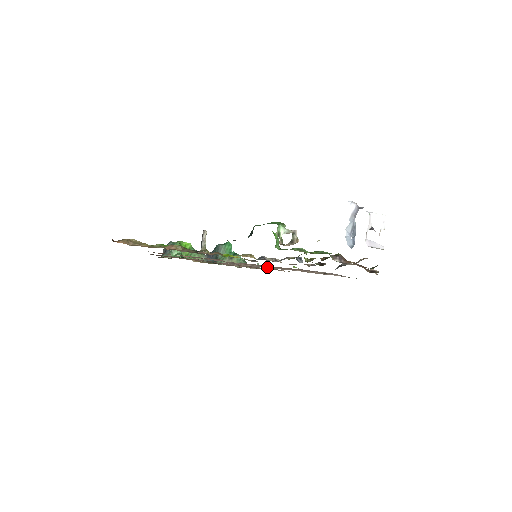
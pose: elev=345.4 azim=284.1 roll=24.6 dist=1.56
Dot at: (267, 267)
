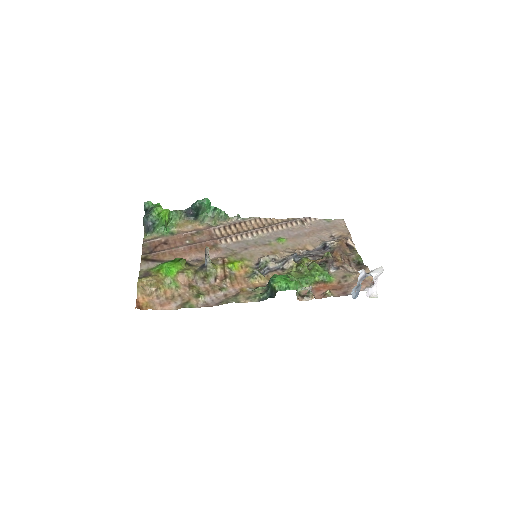
Dot at: (255, 235)
